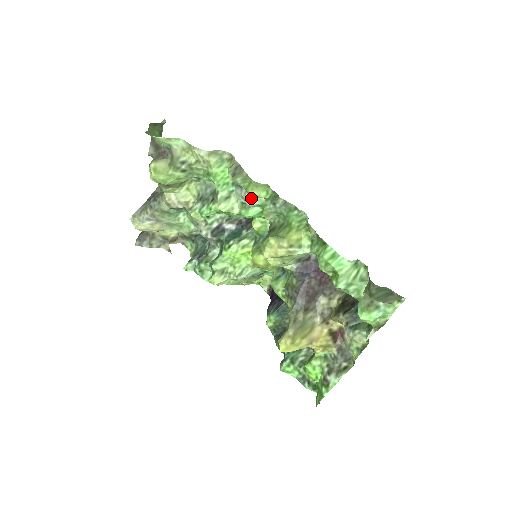
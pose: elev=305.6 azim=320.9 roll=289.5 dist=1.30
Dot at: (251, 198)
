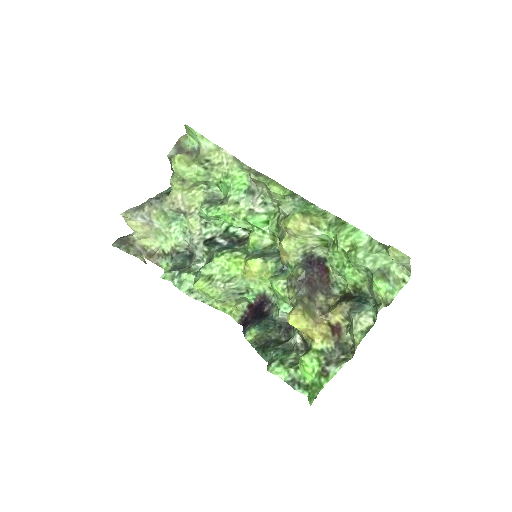
Dot at: (261, 204)
